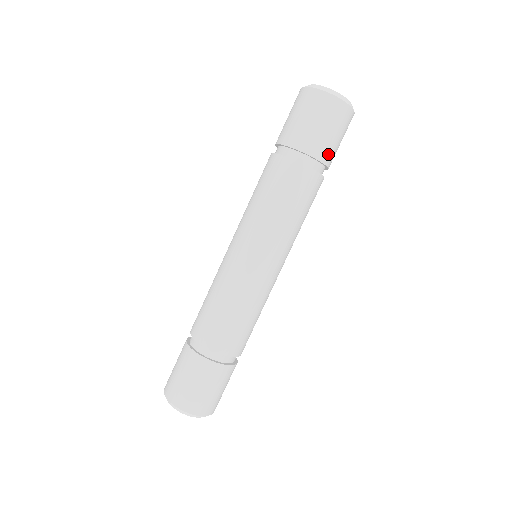
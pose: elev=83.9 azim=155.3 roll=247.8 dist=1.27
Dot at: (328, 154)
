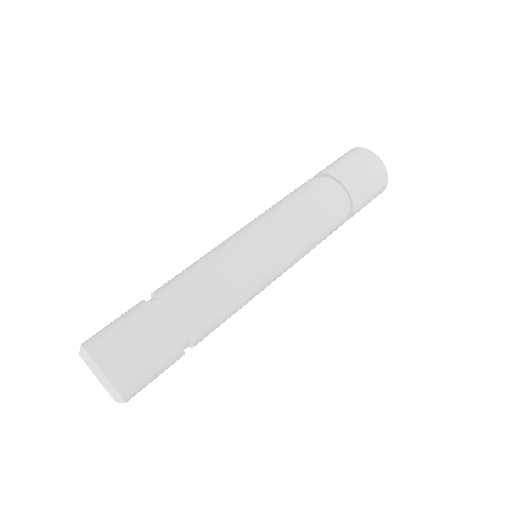
Dot at: (339, 172)
